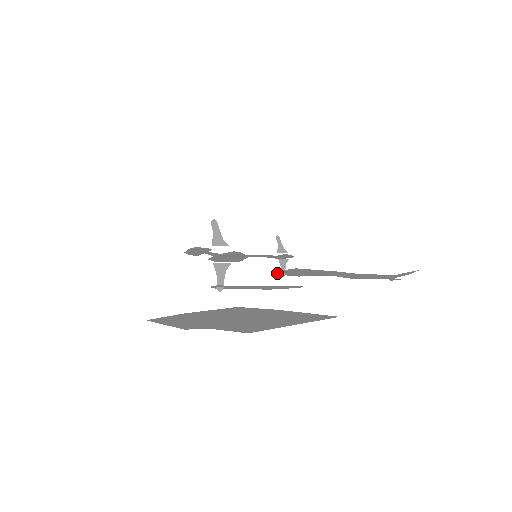
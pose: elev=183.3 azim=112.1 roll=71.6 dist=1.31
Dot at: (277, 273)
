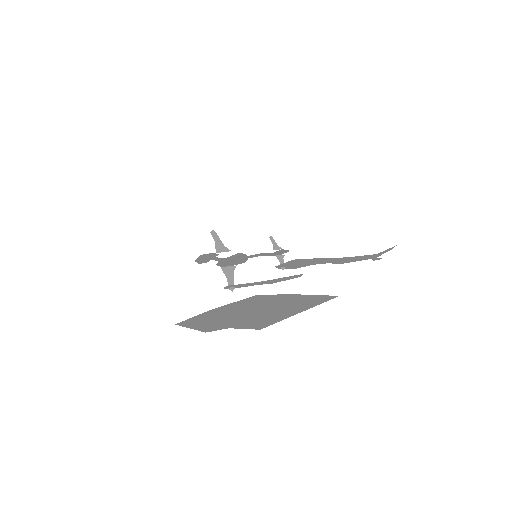
Dot at: occluded
